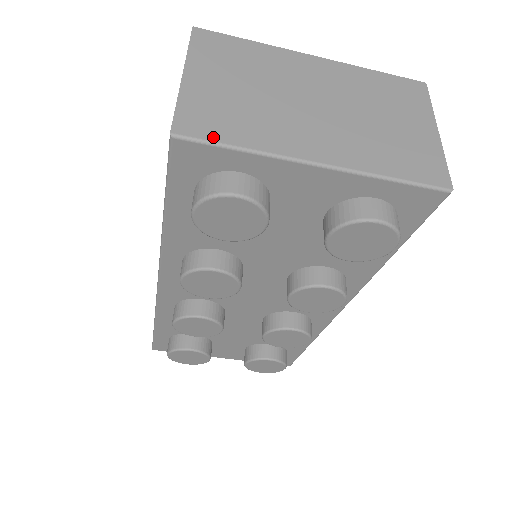
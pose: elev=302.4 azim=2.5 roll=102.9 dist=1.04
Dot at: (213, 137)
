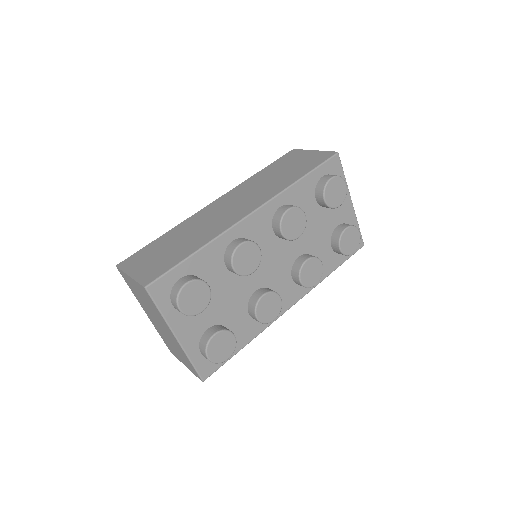
Dot at: (340, 166)
